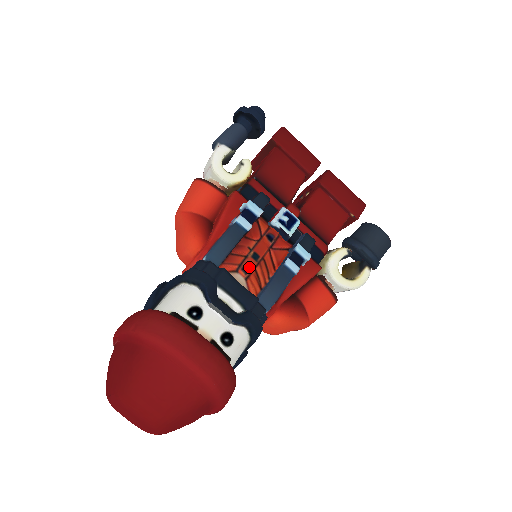
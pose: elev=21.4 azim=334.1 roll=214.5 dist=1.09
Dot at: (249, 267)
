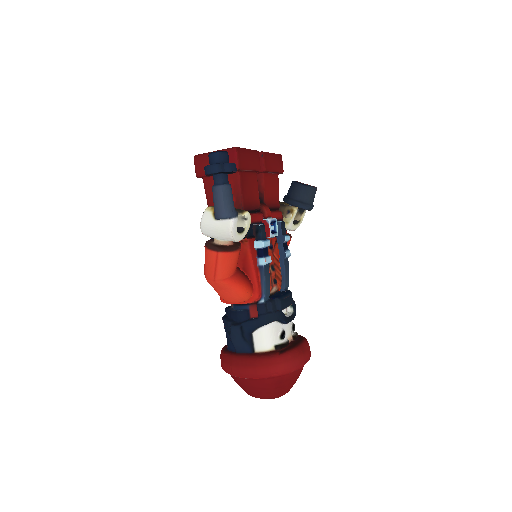
Dot at: (274, 278)
